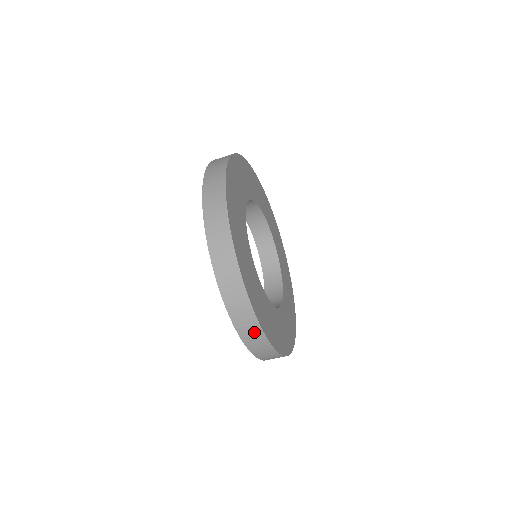
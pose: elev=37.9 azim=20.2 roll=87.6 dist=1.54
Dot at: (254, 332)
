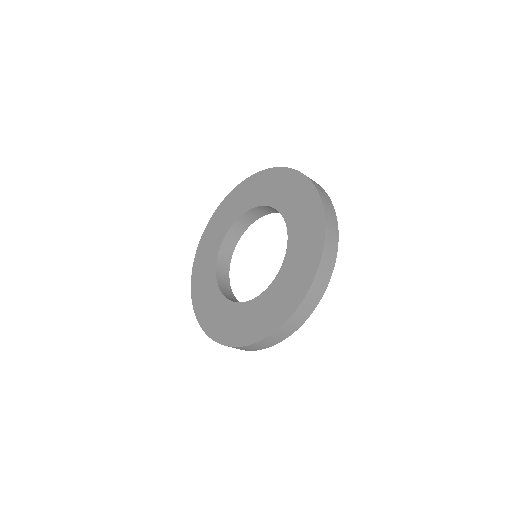
Dot at: occluded
